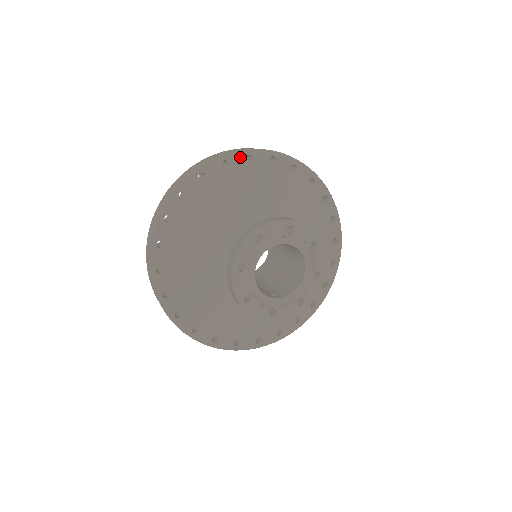
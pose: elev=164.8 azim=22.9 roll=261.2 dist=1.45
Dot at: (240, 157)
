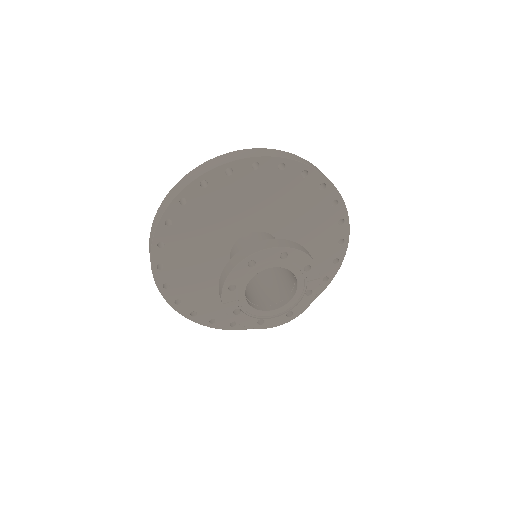
Dot at: (175, 207)
